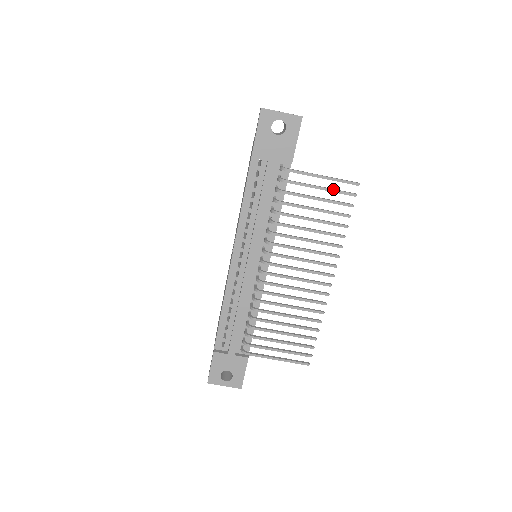
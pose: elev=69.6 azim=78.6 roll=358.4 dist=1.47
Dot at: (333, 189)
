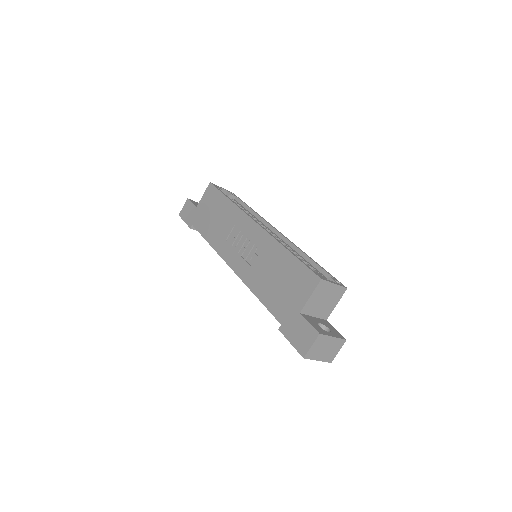
Dot at: occluded
